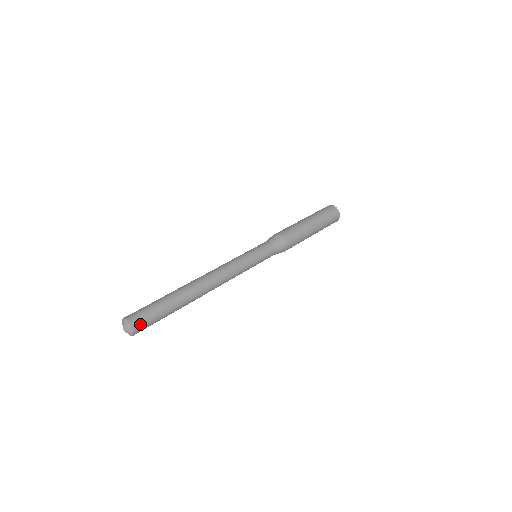
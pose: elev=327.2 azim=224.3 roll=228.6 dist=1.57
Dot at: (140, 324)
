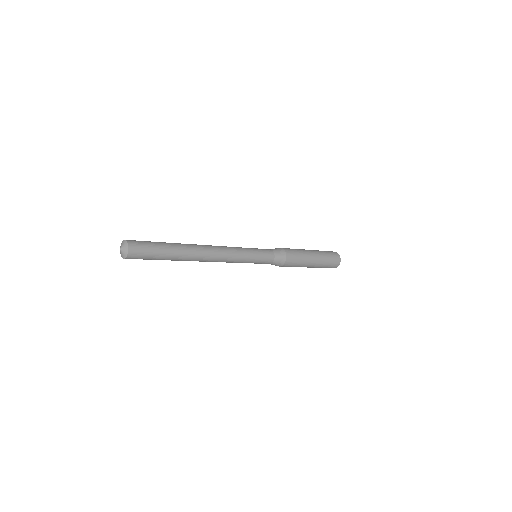
Dot at: (136, 254)
